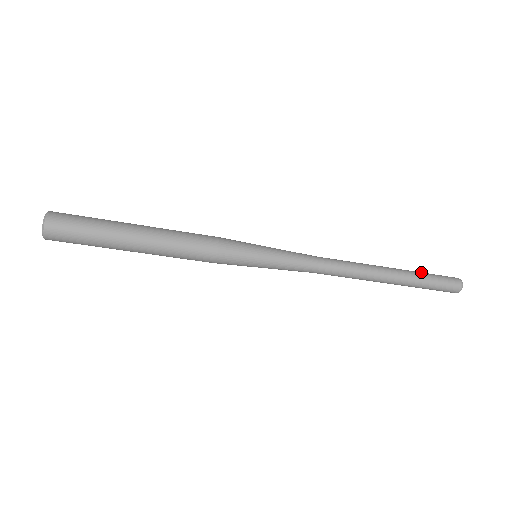
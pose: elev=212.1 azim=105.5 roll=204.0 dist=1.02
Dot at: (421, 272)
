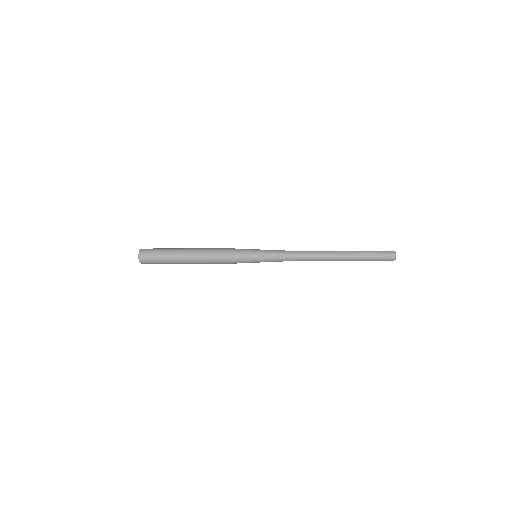
Dot at: occluded
